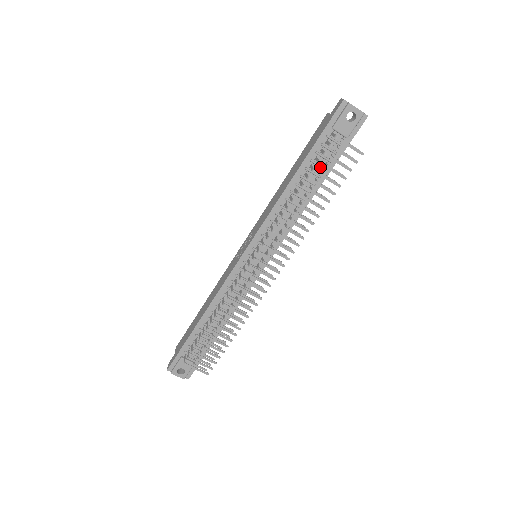
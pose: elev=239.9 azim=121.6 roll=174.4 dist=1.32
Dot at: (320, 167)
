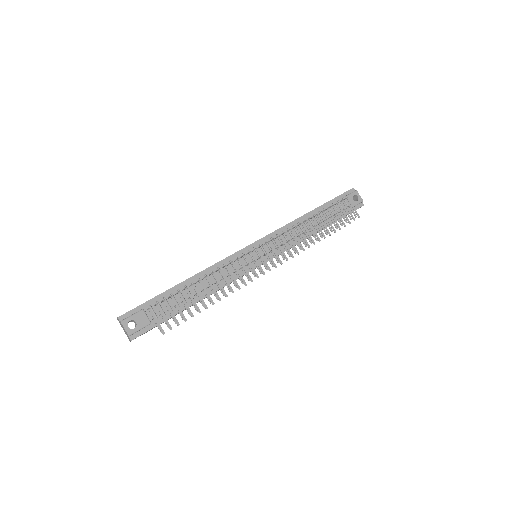
Dot at: (328, 216)
